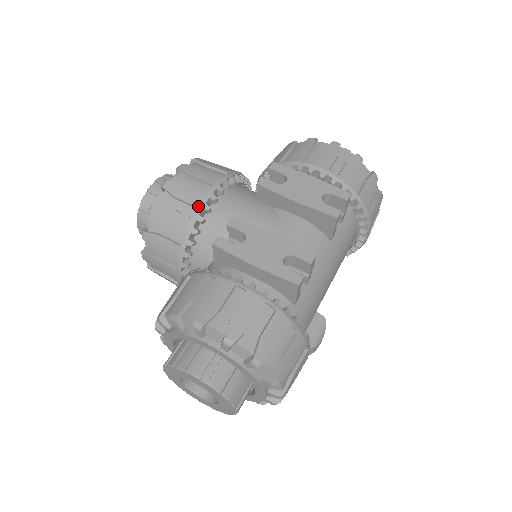
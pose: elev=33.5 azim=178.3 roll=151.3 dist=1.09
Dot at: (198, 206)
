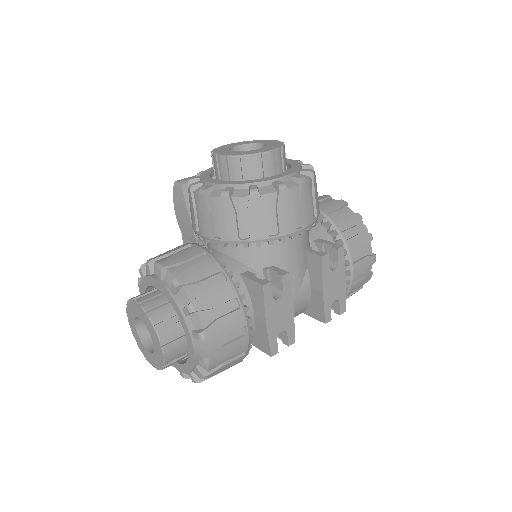
Dot at: (281, 234)
